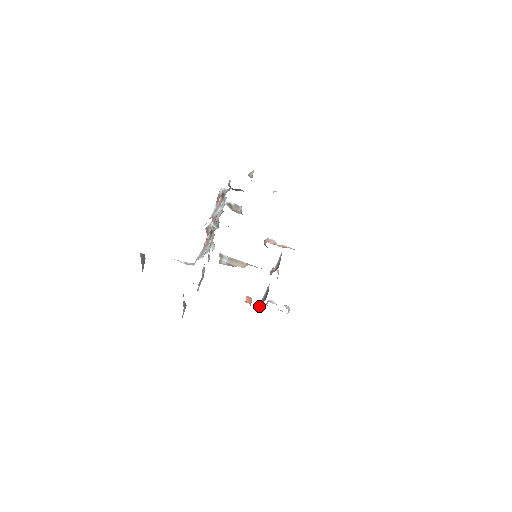
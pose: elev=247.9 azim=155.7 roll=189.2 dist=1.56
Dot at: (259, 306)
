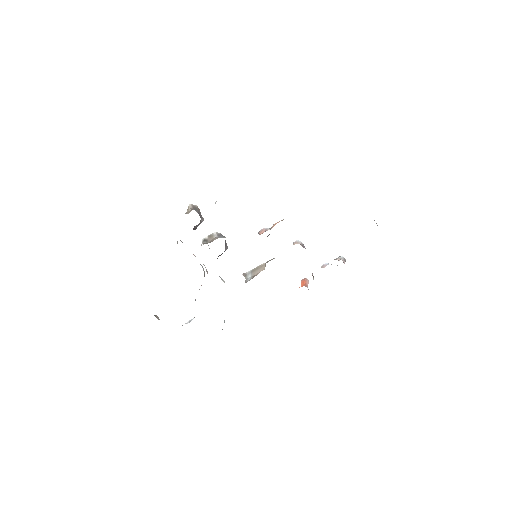
Dot at: occluded
